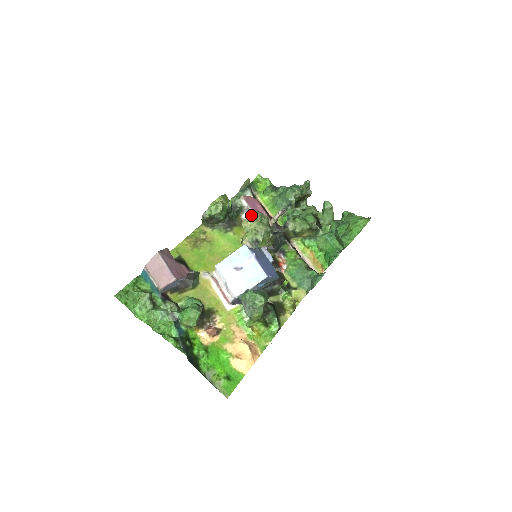
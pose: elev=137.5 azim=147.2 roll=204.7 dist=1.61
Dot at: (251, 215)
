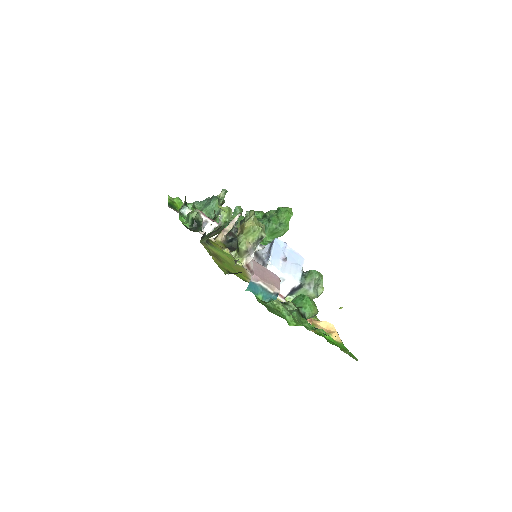
Dot at: (254, 214)
